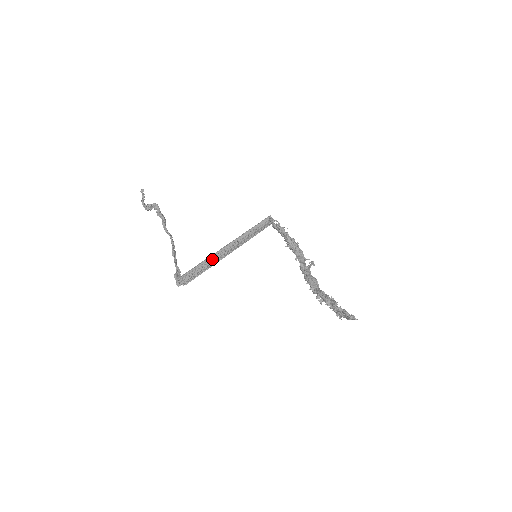
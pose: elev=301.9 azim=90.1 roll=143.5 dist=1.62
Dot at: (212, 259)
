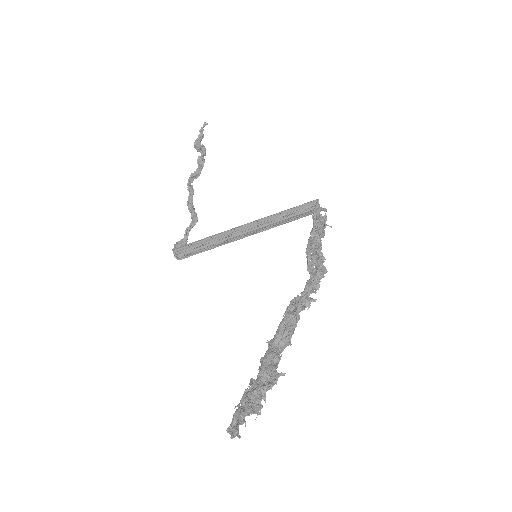
Dot at: (221, 238)
